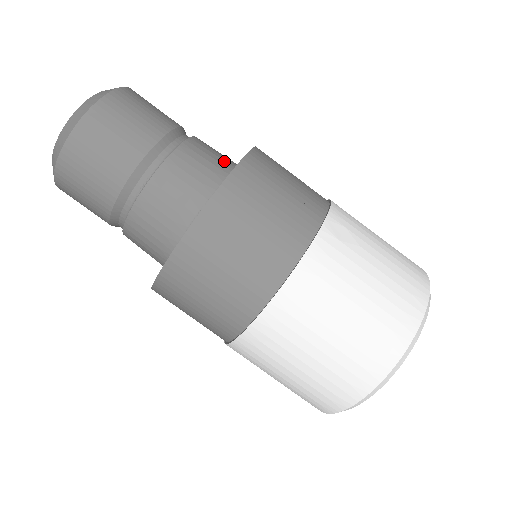
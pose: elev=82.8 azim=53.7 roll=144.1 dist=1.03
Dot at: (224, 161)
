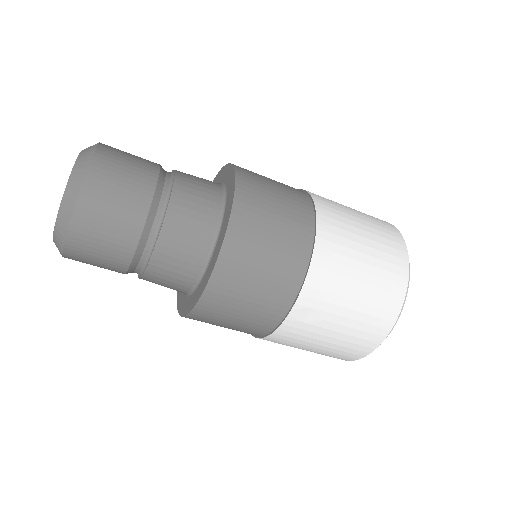
Dot at: (198, 249)
